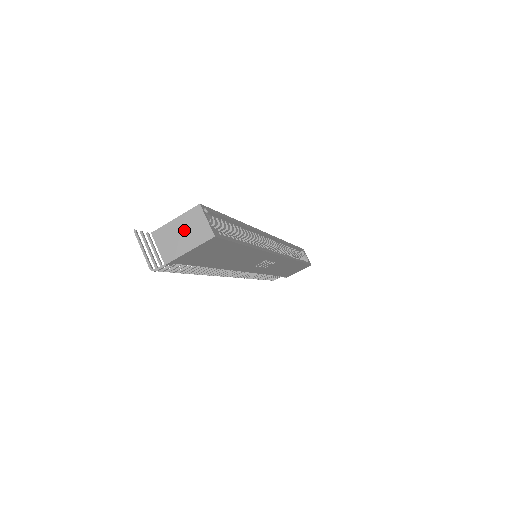
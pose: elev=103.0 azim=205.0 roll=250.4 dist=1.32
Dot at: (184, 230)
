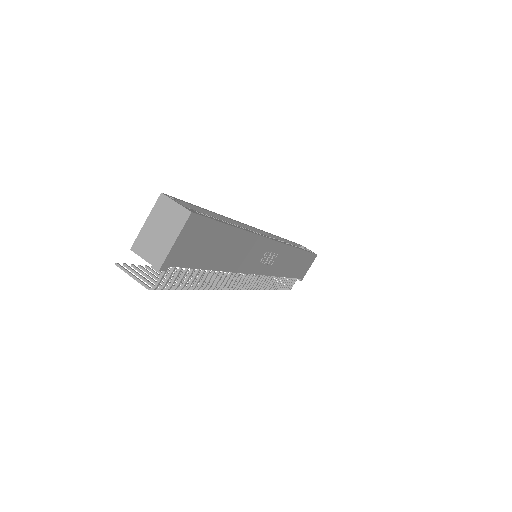
Dot at: (159, 226)
